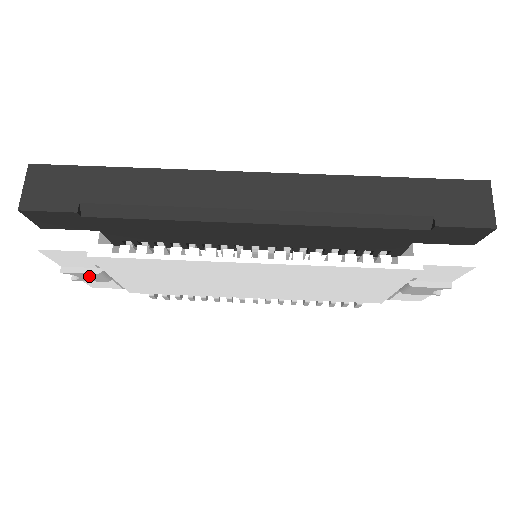
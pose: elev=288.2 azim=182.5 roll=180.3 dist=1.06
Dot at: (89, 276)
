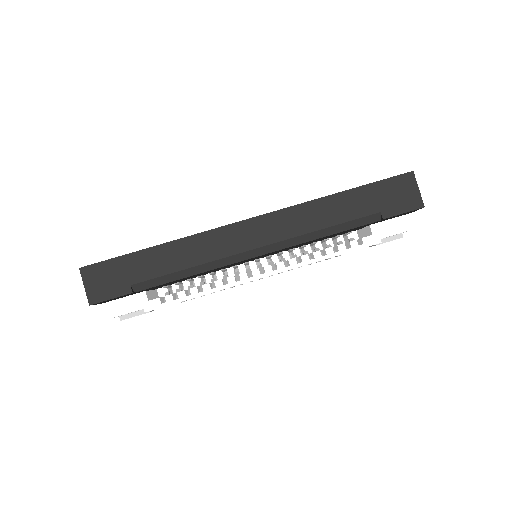
Dot at: occluded
